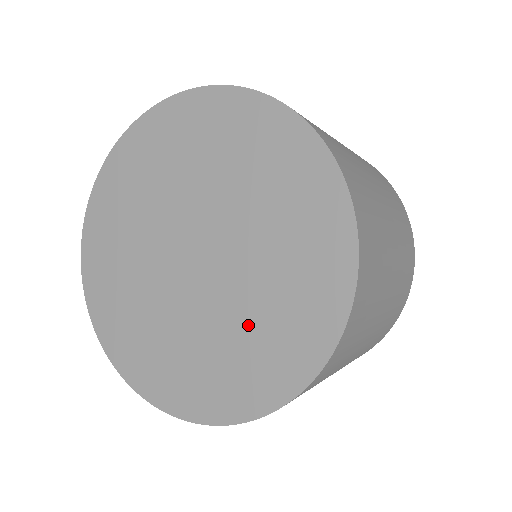
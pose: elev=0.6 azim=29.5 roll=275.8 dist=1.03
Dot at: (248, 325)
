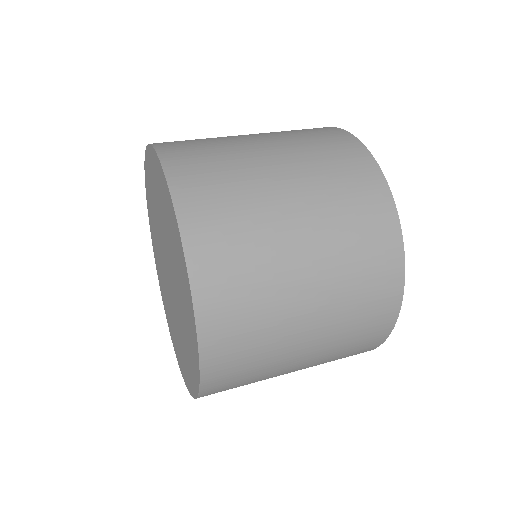
Dot at: (183, 321)
